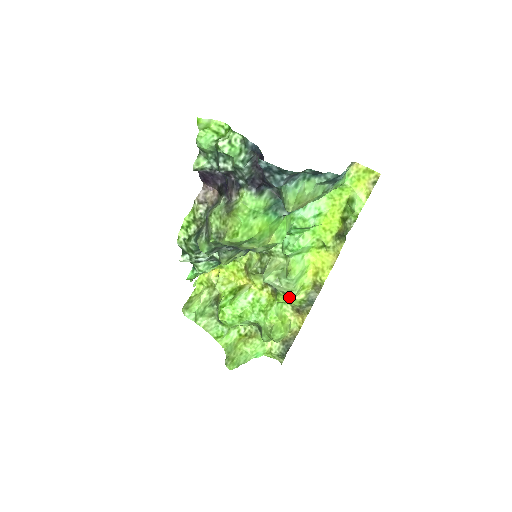
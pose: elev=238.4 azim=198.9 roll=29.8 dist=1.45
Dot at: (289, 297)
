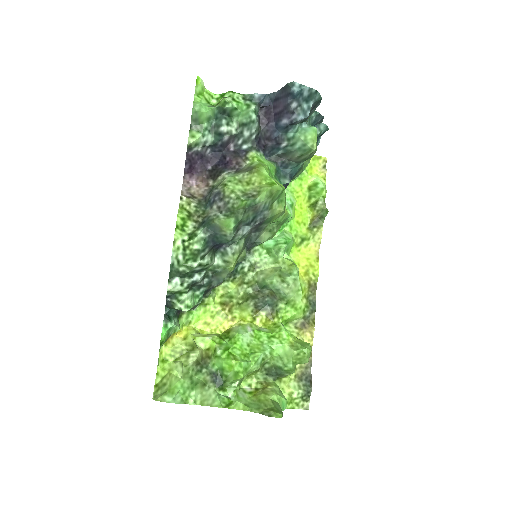
Dot at: (295, 304)
